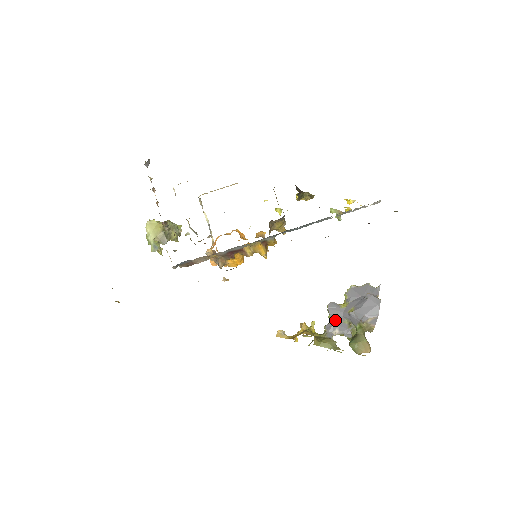
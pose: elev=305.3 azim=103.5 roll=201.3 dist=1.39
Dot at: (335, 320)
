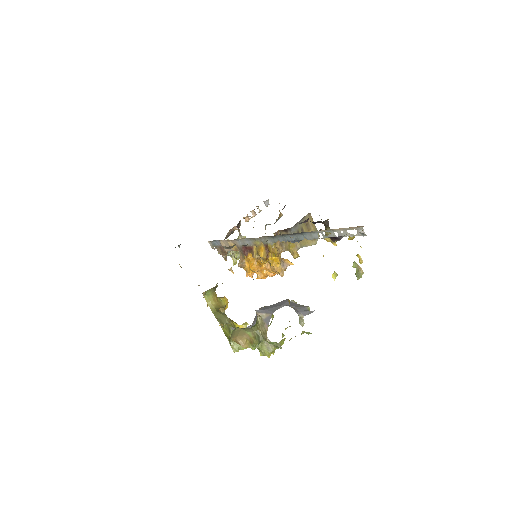
Dot at: (255, 320)
